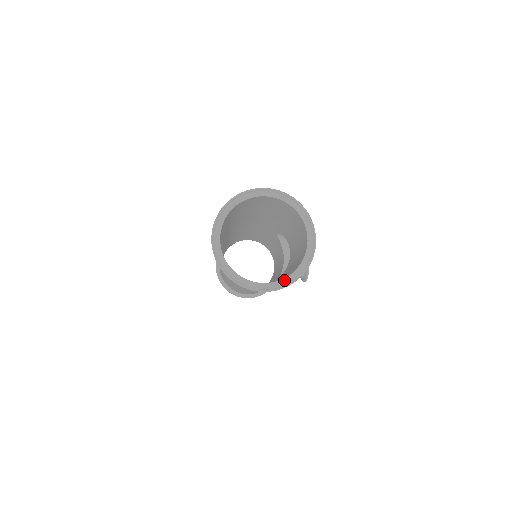
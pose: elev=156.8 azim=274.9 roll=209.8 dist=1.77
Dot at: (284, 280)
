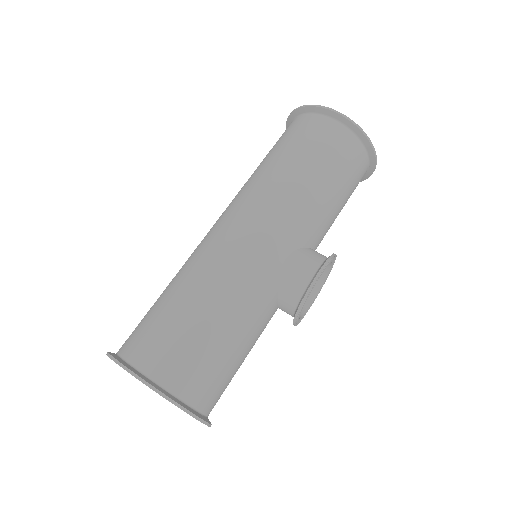
Dot at: occluded
